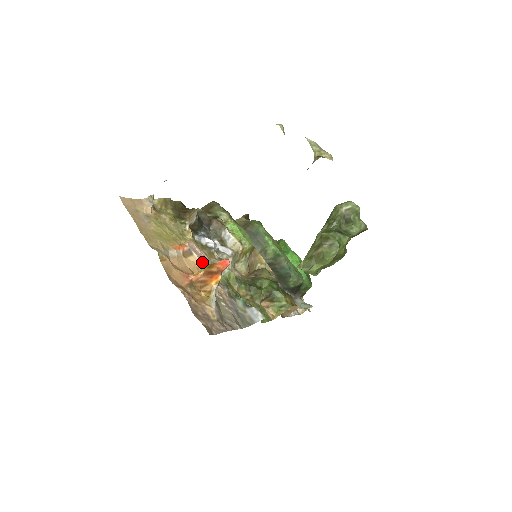
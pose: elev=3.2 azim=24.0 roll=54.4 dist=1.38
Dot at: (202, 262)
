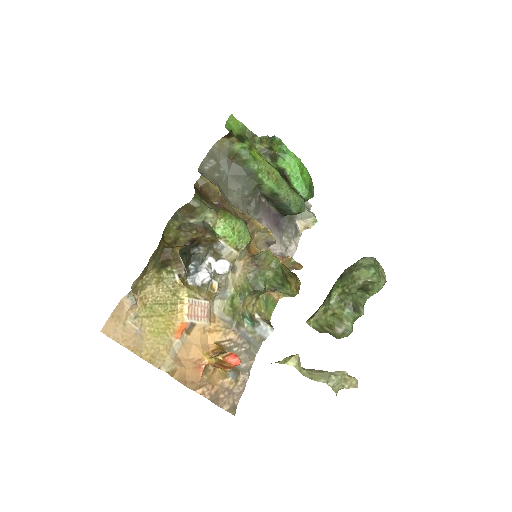
Dot at: (206, 322)
